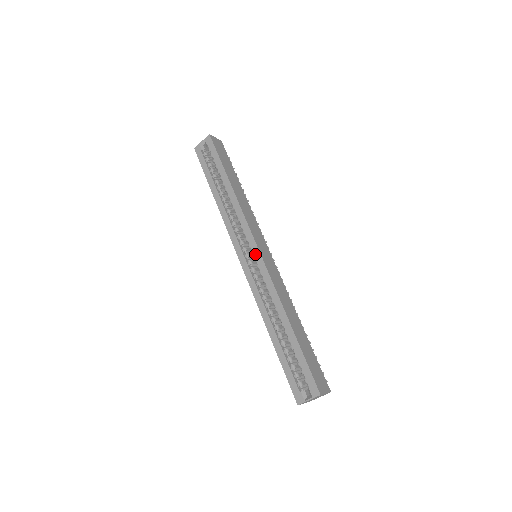
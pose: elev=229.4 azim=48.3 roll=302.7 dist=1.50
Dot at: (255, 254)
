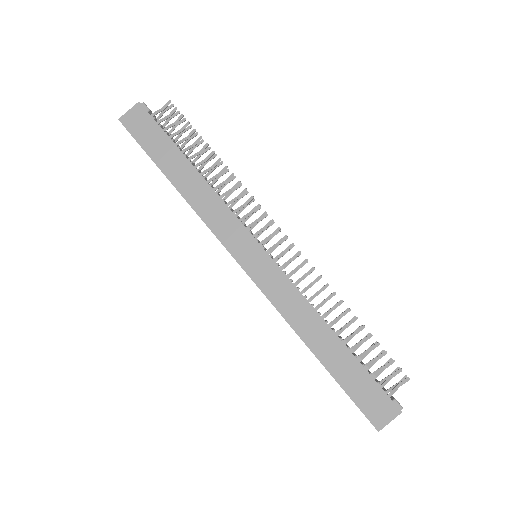
Dot at: occluded
